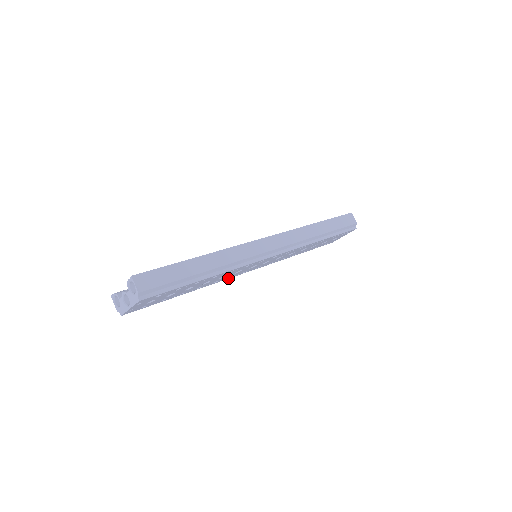
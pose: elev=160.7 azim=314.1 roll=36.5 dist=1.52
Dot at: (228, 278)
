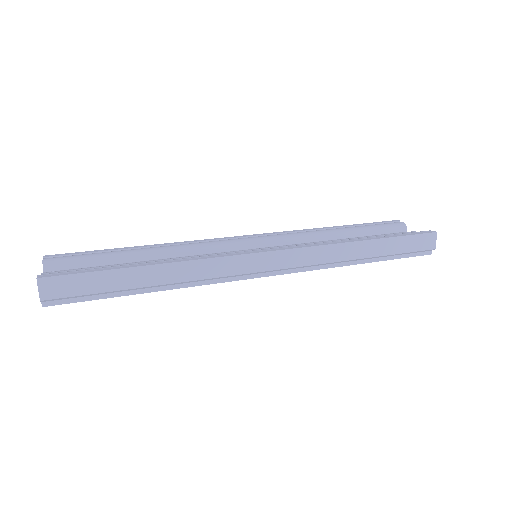
Dot at: occluded
